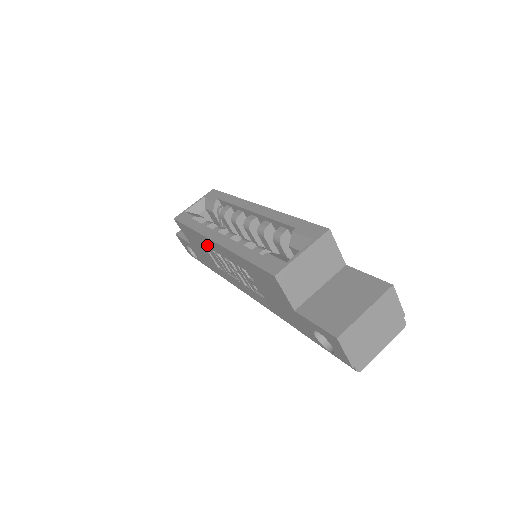
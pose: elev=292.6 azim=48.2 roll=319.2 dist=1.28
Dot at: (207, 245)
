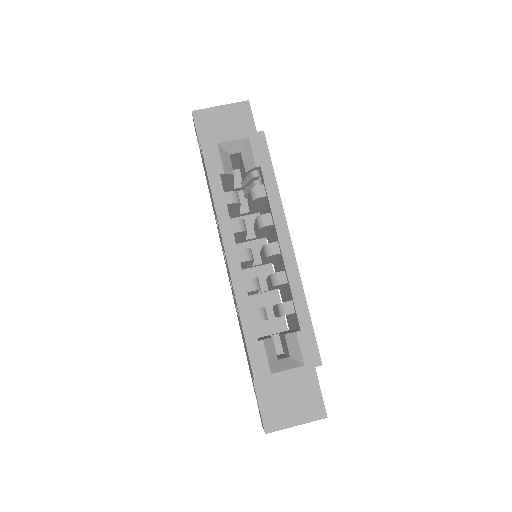
Dot at: (218, 226)
